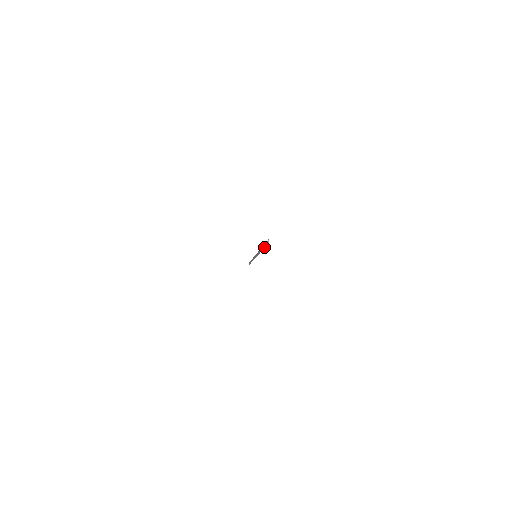
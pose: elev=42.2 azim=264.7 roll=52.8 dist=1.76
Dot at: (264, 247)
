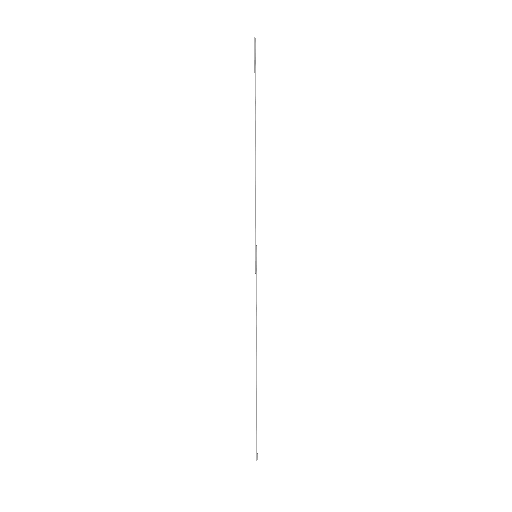
Dot at: (255, 98)
